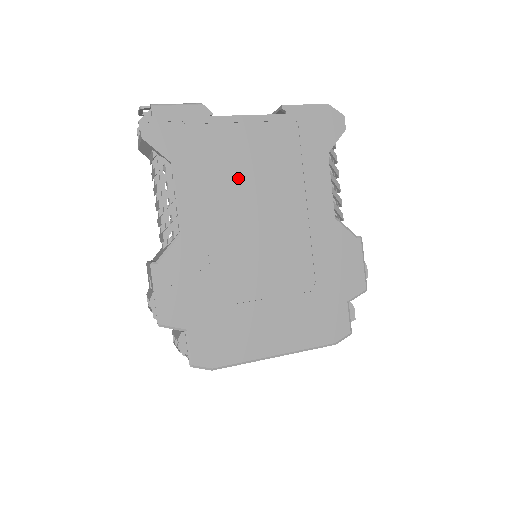
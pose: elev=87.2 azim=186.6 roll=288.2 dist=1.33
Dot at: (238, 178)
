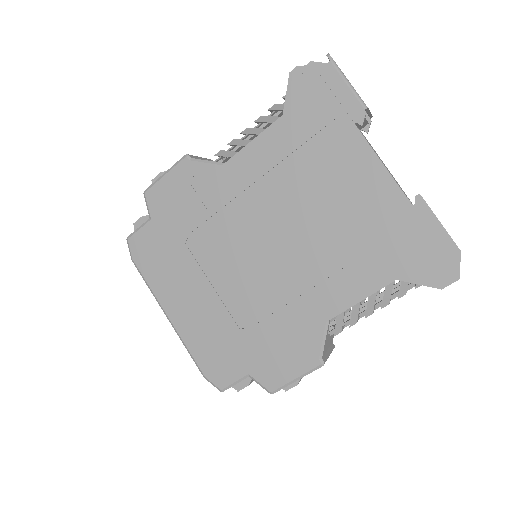
Dot at: (307, 190)
